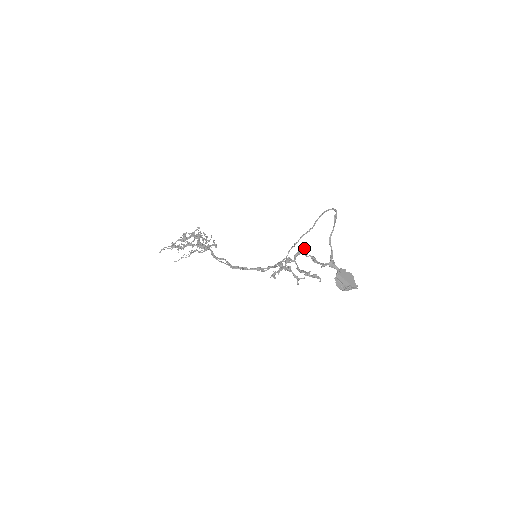
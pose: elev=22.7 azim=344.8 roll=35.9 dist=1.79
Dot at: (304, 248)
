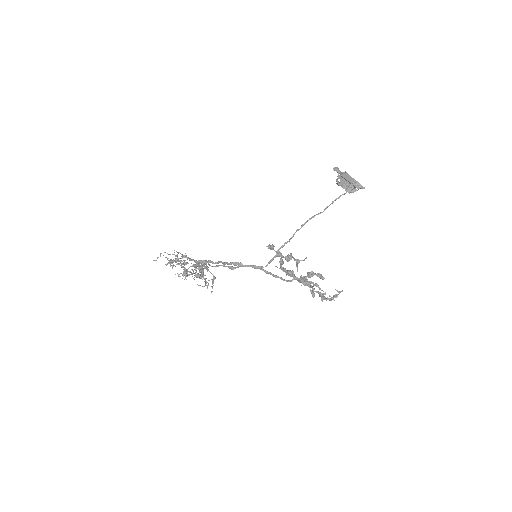
Dot at: (312, 292)
